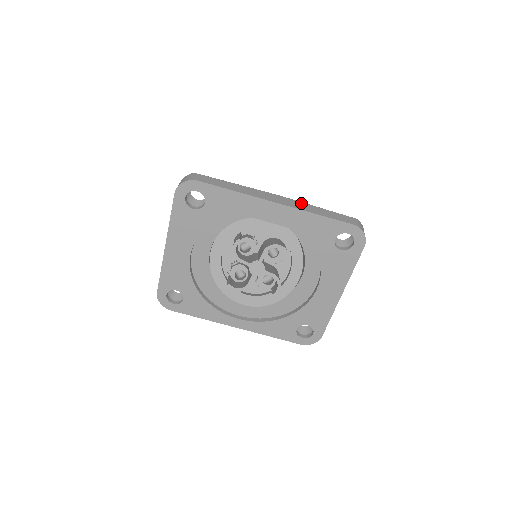
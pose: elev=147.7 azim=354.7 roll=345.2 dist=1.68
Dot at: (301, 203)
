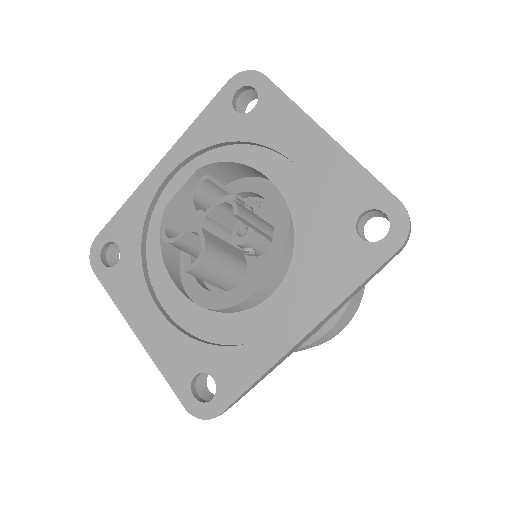
Dot at: occluded
